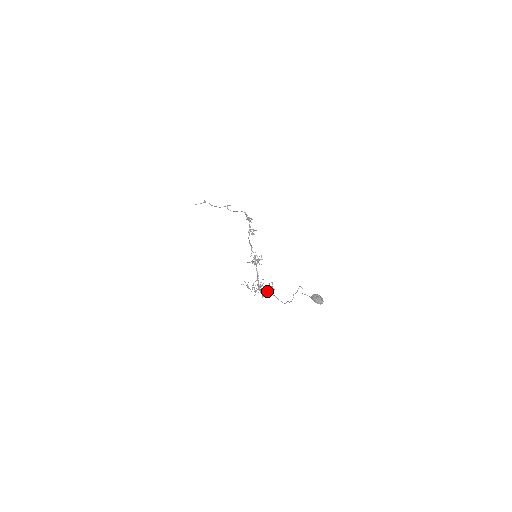
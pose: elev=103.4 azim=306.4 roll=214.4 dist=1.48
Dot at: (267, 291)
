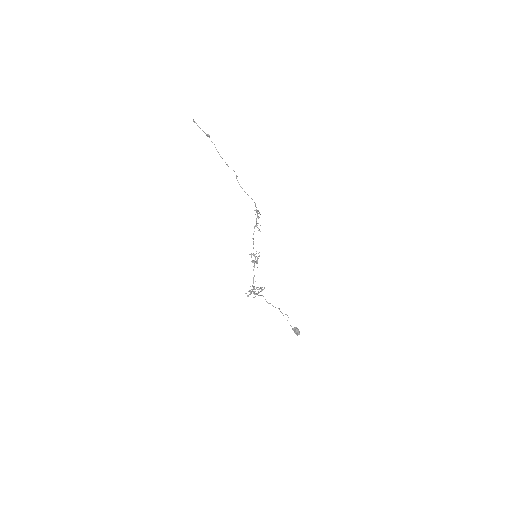
Dot at: occluded
